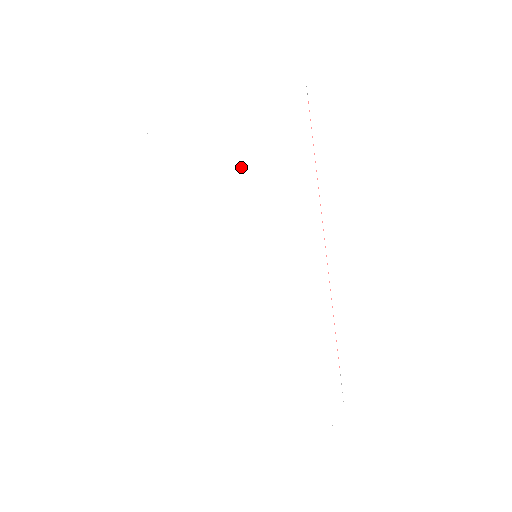
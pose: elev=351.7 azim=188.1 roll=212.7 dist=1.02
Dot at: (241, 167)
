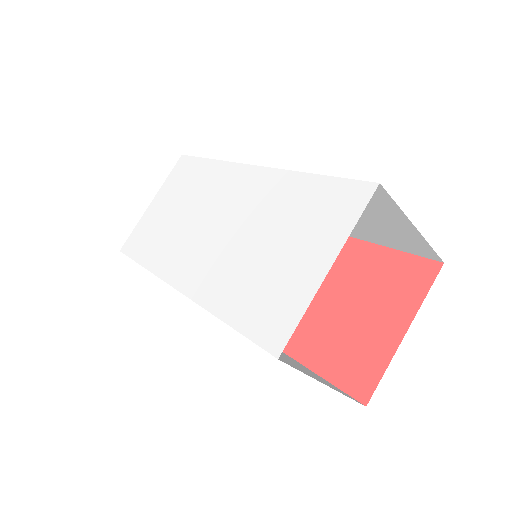
Dot at: (179, 206)
